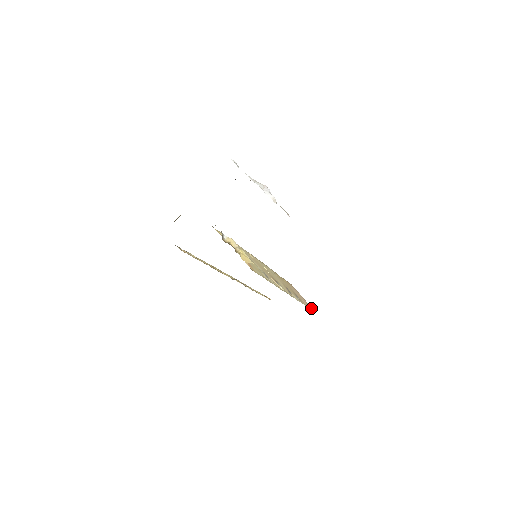
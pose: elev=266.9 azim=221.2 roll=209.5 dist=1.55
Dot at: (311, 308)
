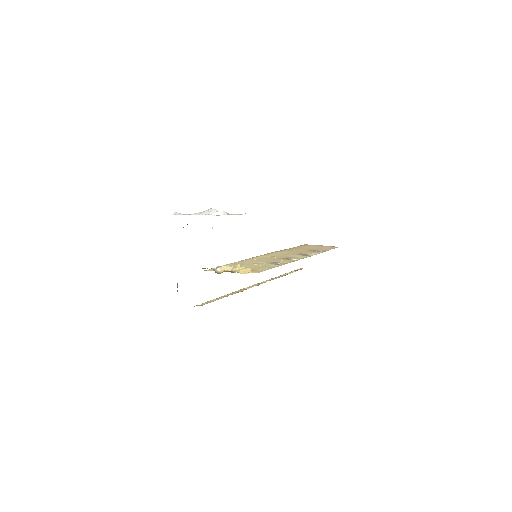
Dot at: occluded
